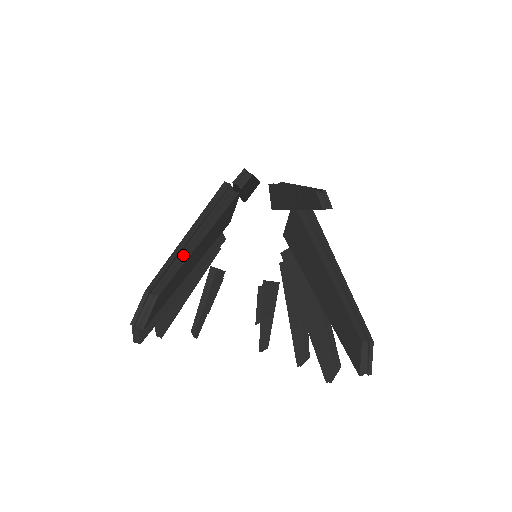
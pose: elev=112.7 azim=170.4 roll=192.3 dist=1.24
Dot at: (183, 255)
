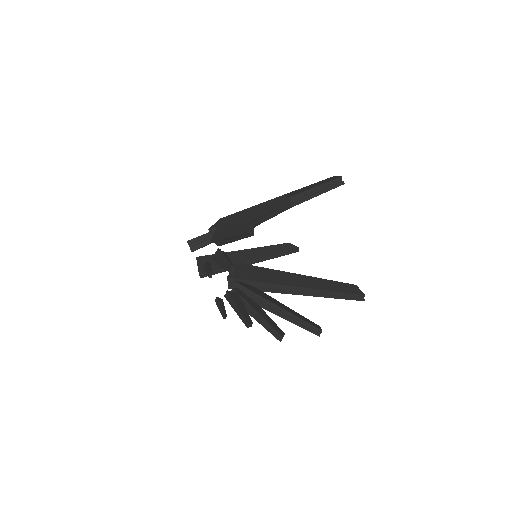
Dot at: occluded
